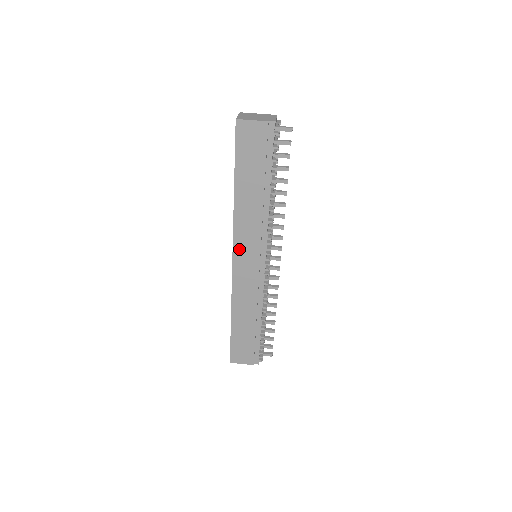
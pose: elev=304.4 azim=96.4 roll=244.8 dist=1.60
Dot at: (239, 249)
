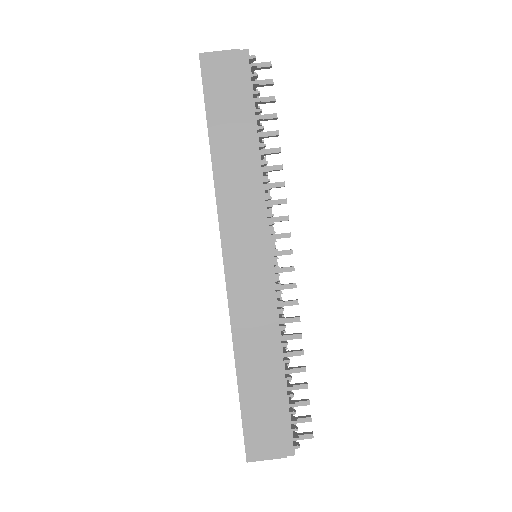
Dot at: (230, 239)
